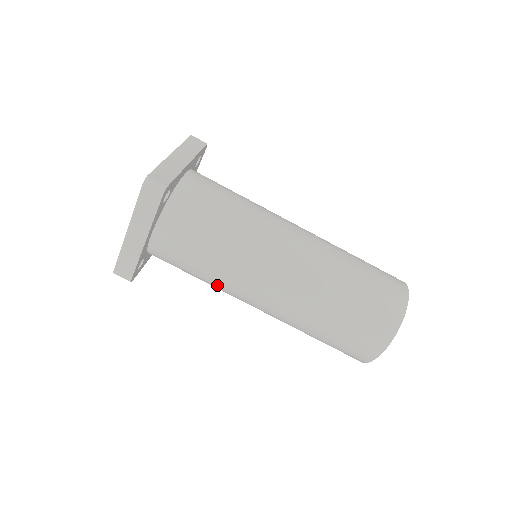
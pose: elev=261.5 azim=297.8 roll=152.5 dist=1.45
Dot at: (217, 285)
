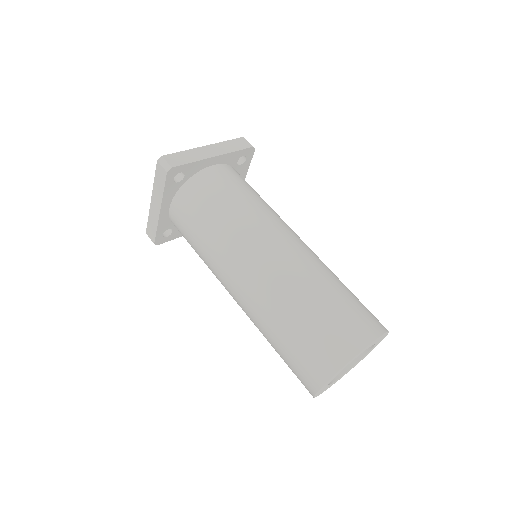
Dot at: (236, 222)
